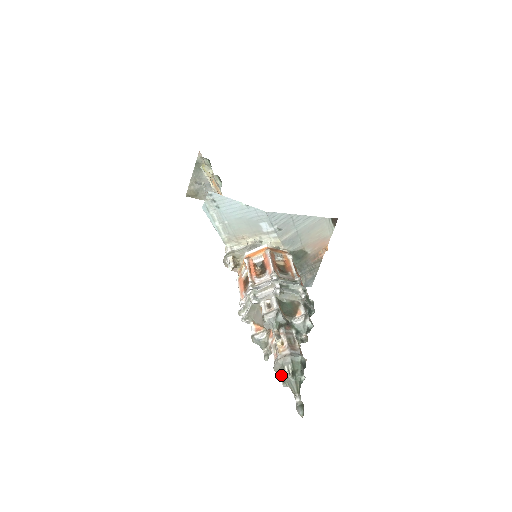
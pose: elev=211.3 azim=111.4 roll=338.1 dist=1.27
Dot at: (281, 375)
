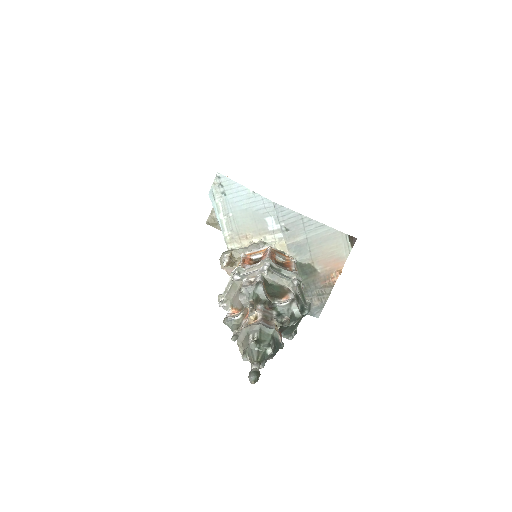
Dot at: (243, 347)
